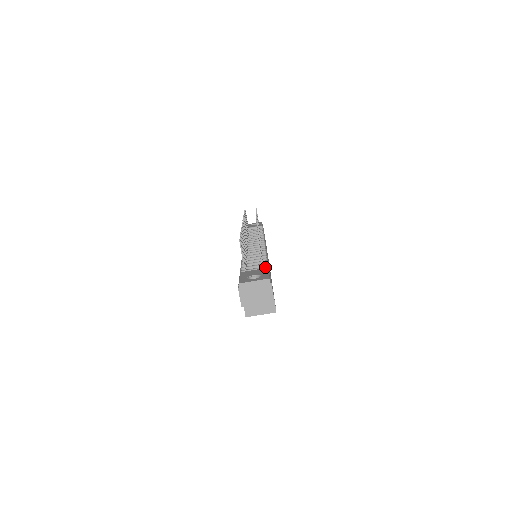
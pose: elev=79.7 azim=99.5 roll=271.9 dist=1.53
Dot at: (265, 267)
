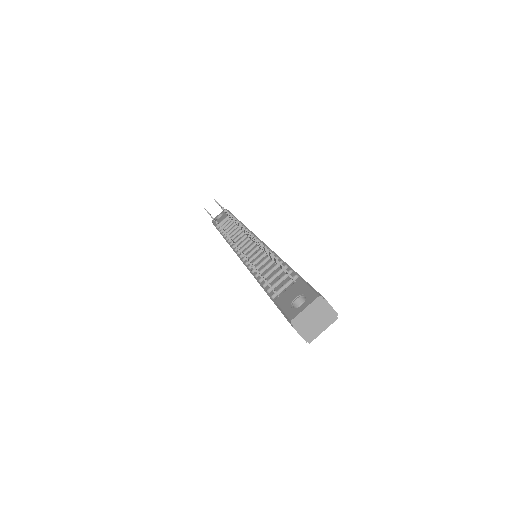
Dot at: (294, 277)
